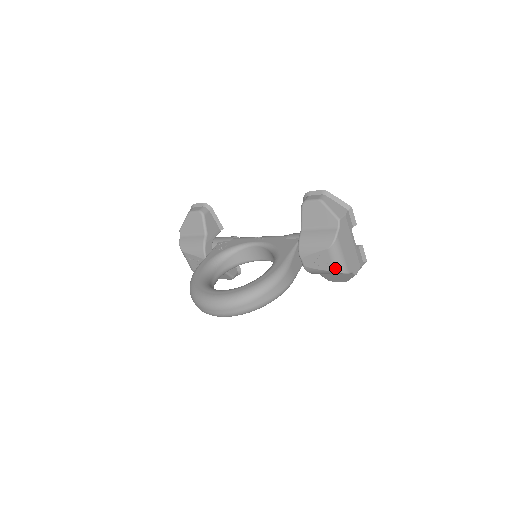
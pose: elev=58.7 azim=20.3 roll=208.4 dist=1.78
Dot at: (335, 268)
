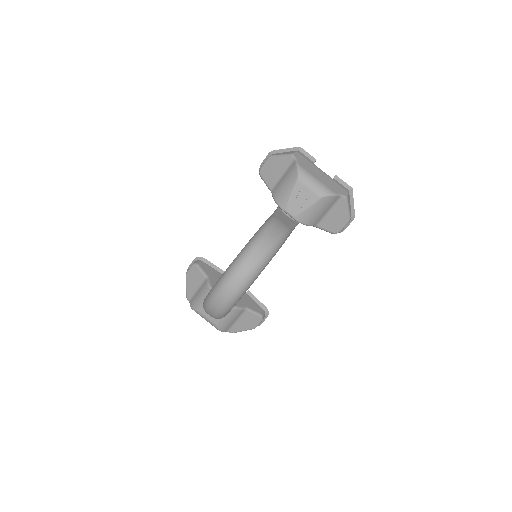
Dot at: (318, 194)
